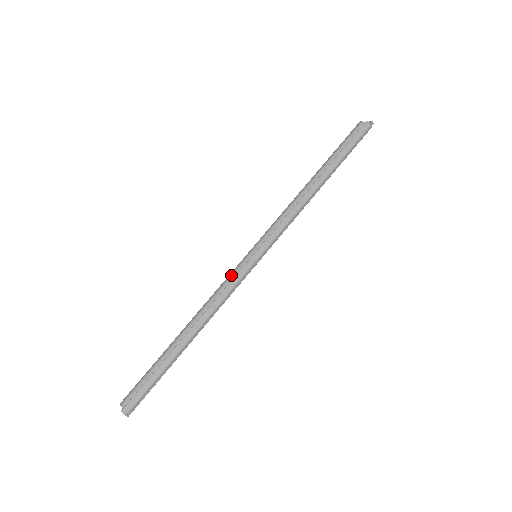
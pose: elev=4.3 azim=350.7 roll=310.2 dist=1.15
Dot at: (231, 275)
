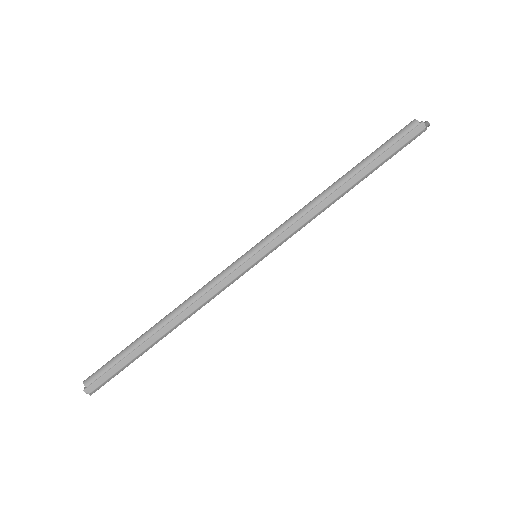
Dot at: (224, 273)
